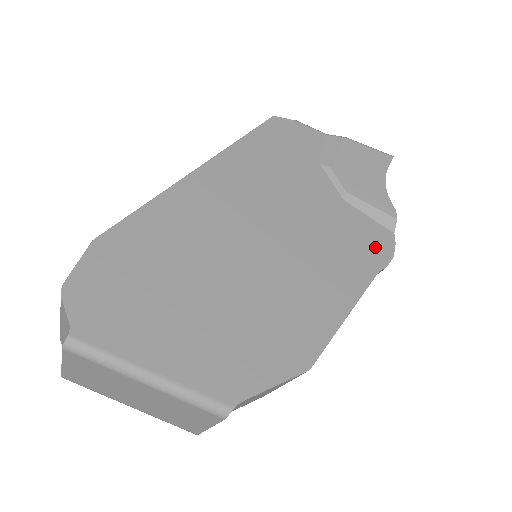
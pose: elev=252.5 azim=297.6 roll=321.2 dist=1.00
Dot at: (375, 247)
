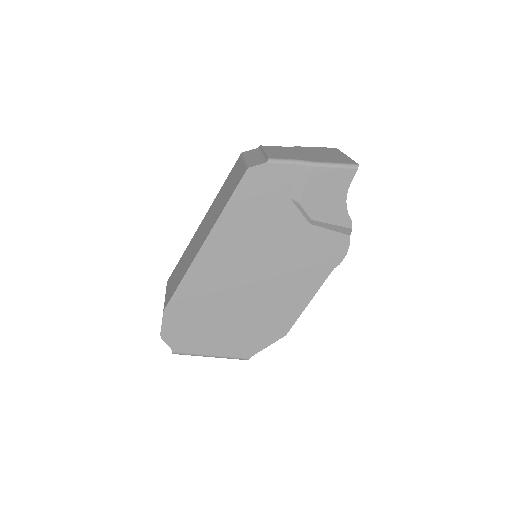
Dot at: (333, 253)
